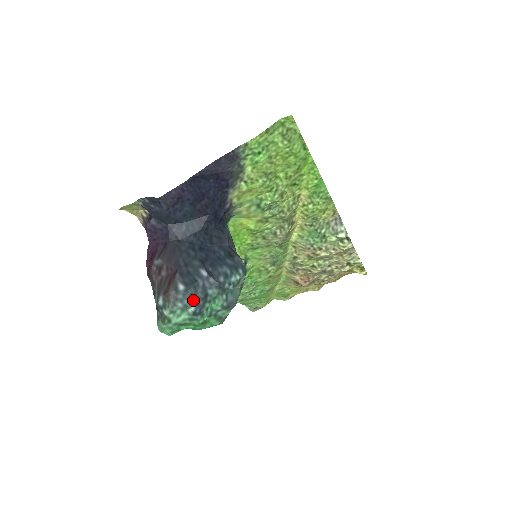
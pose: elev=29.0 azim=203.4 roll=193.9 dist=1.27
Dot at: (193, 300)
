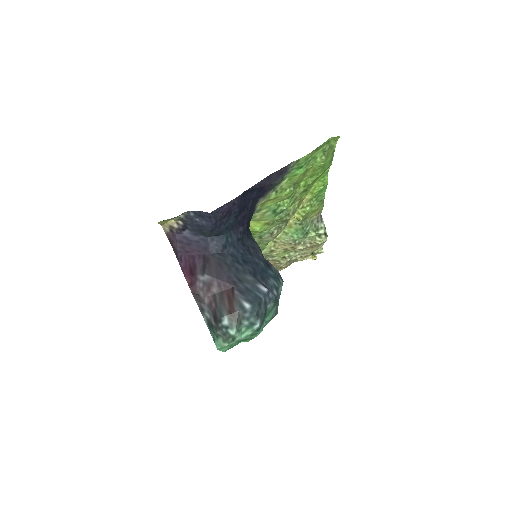
Dot at: (258, 317)
